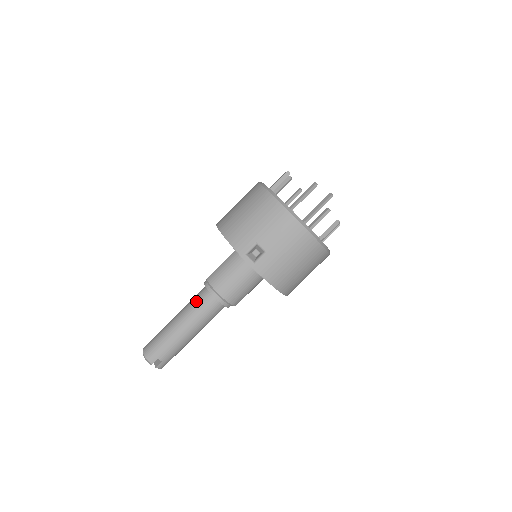
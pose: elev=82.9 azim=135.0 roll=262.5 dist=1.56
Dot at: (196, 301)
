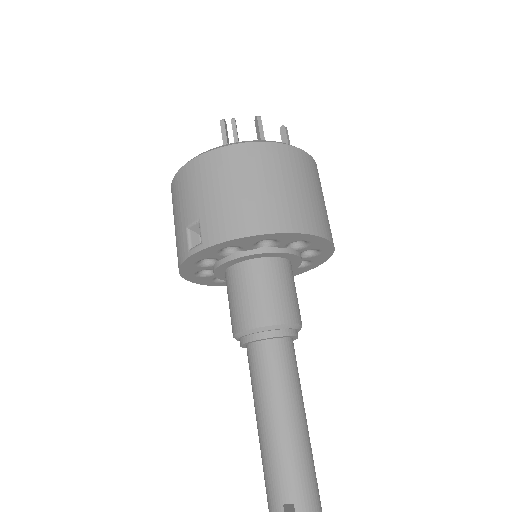
Dot at: occluded
